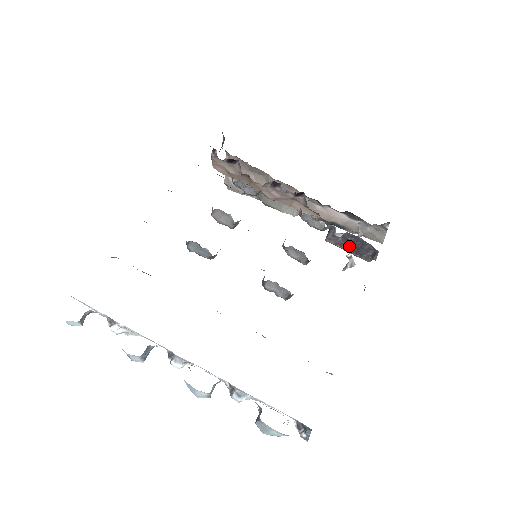
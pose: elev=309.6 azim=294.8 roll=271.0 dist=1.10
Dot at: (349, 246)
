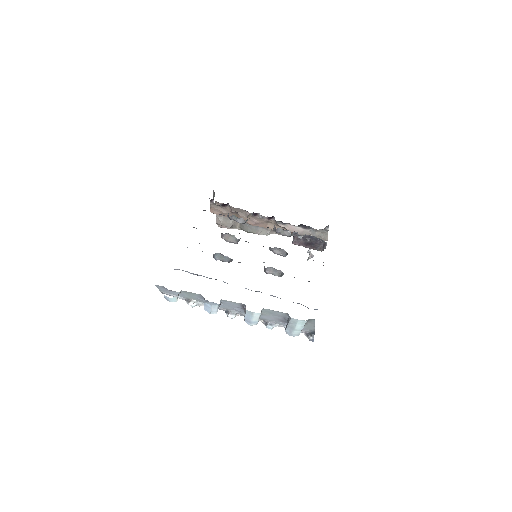
Dot at: (308, 244)
